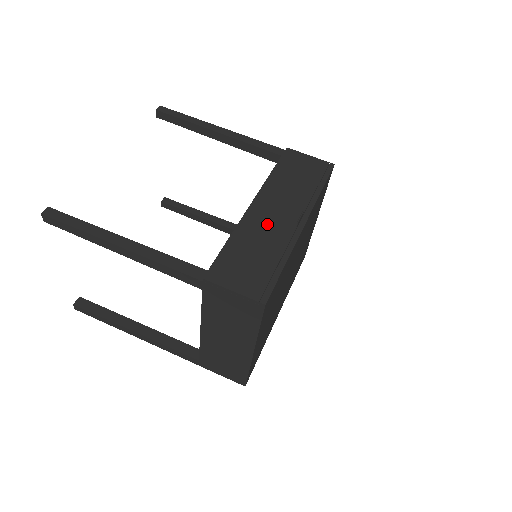
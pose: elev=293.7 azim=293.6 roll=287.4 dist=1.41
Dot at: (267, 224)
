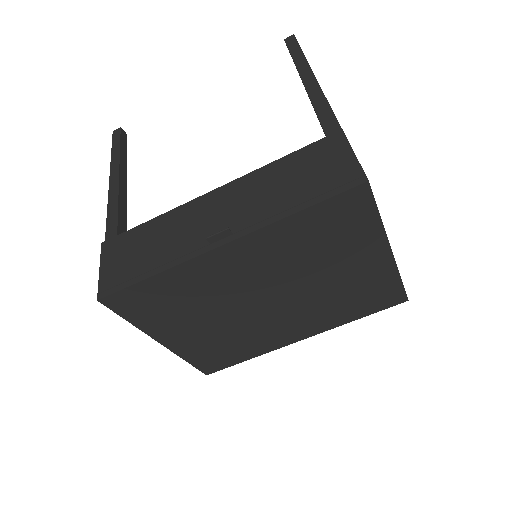
Dot at: (195, 222)
